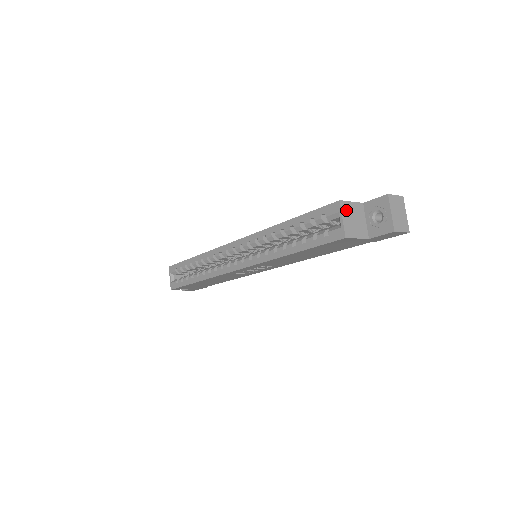
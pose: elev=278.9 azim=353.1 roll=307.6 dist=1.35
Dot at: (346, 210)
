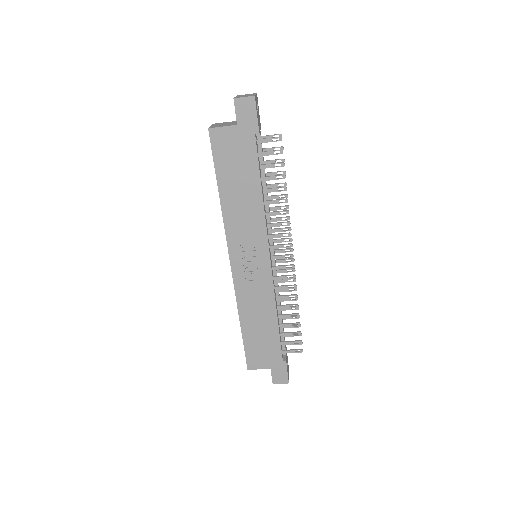
Dot at: (217, 124)
